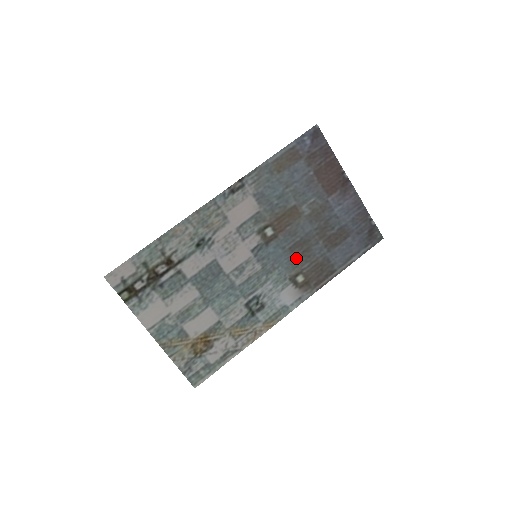
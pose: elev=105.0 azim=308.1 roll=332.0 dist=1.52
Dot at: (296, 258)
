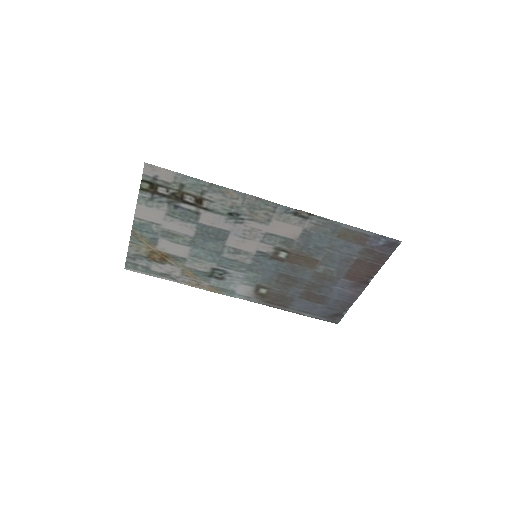
Dot at: (277, 281)
